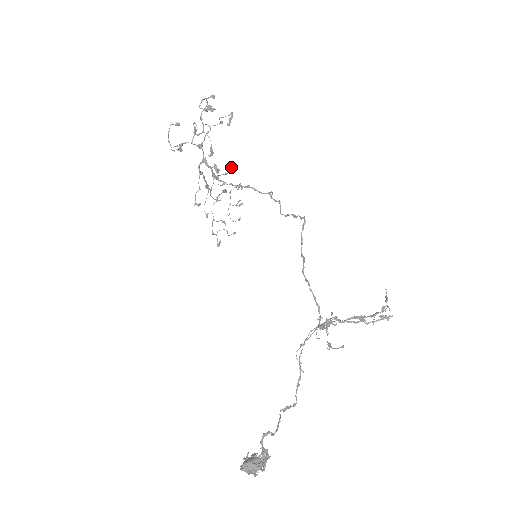
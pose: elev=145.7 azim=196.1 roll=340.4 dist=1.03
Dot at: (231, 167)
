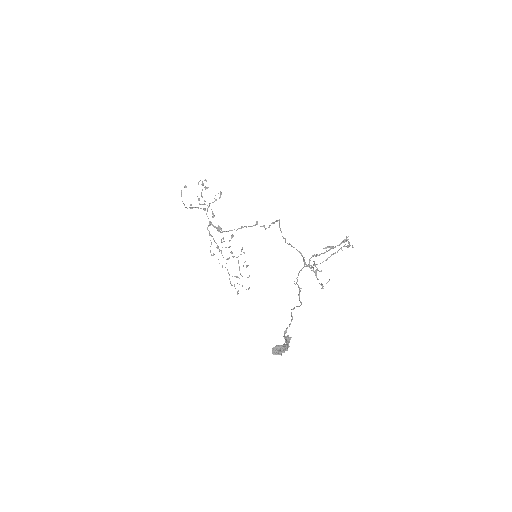
Dot at: (232, 234)
